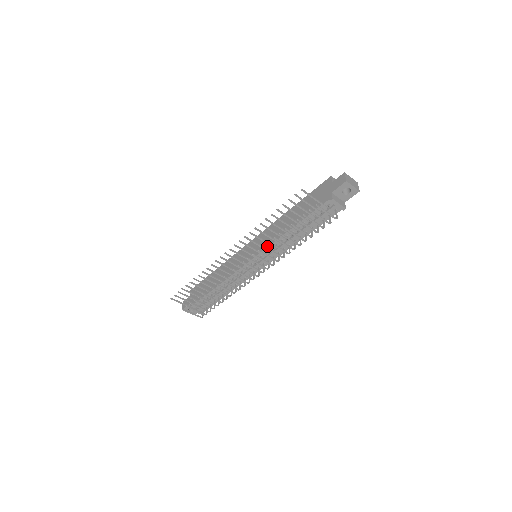
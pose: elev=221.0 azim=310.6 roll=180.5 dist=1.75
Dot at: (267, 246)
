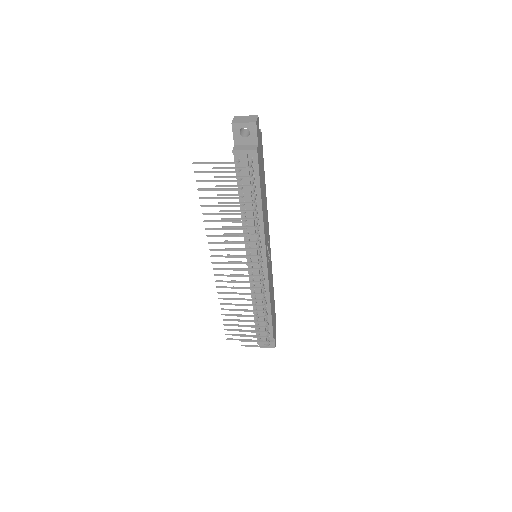
Dot at: (244, 240)
